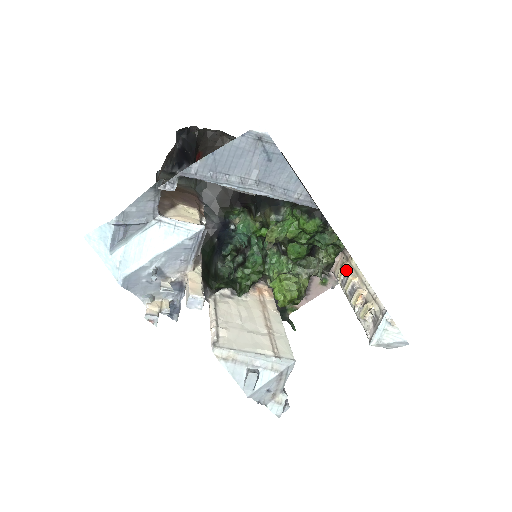
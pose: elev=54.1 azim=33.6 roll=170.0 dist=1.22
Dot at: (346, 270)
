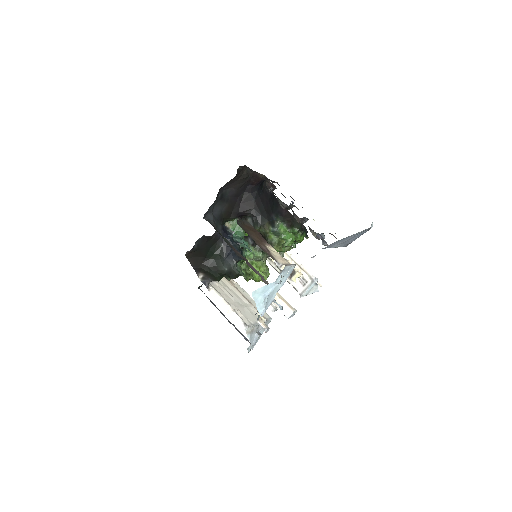
Dot at: occluded
